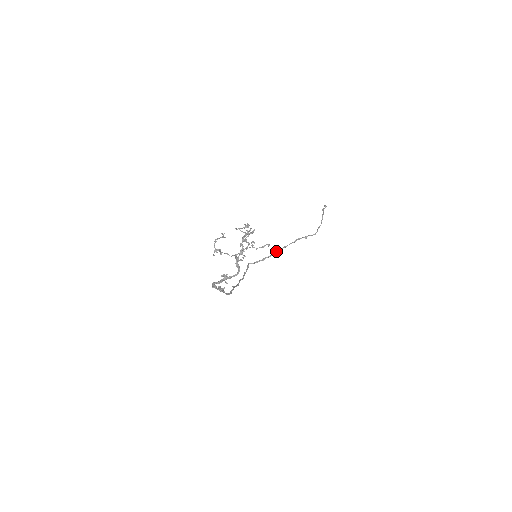
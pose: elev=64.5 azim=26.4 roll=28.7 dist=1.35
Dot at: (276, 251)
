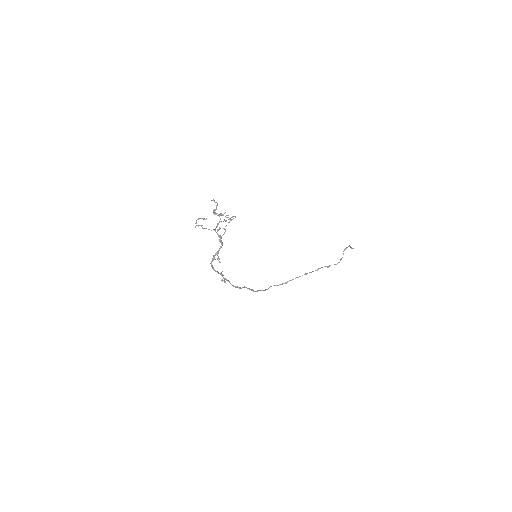
Dot at: occluded
